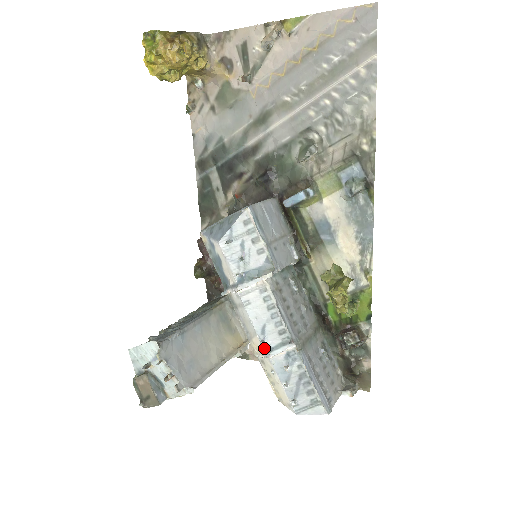
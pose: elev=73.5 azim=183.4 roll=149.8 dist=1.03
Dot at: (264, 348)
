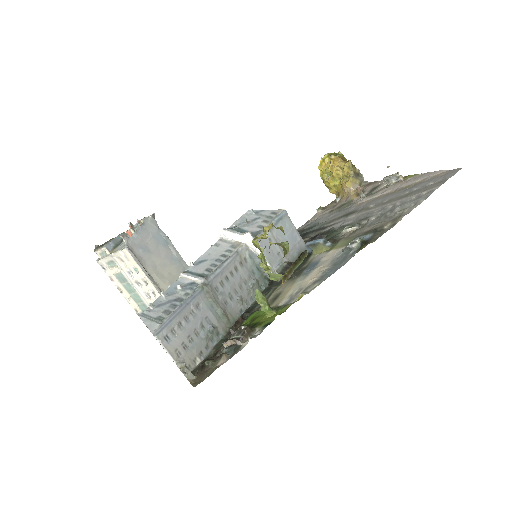
Dot at: (188, 268)
